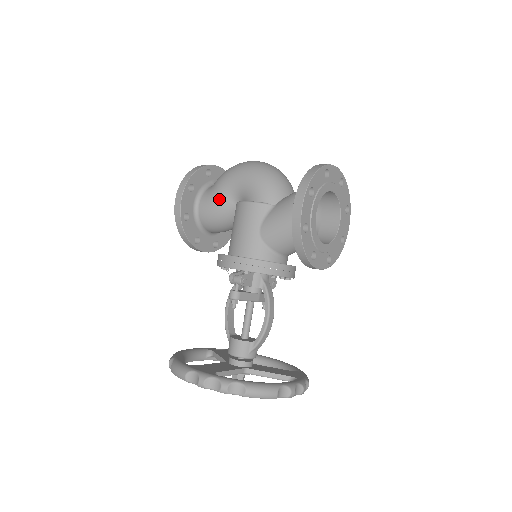
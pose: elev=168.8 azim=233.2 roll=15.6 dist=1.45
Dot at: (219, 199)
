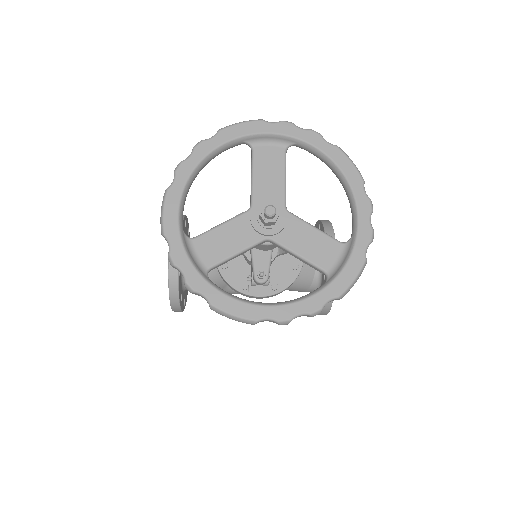
Dot at: occluded
